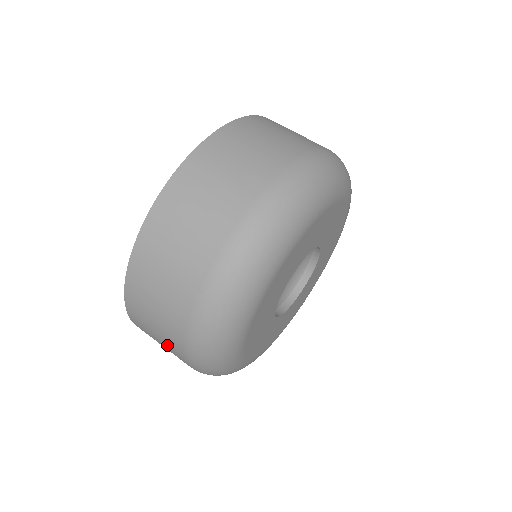
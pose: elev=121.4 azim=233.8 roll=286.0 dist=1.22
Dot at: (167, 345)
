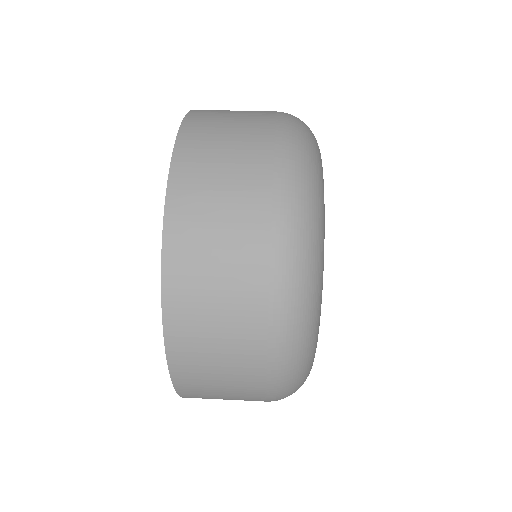
Dot at: occluded
